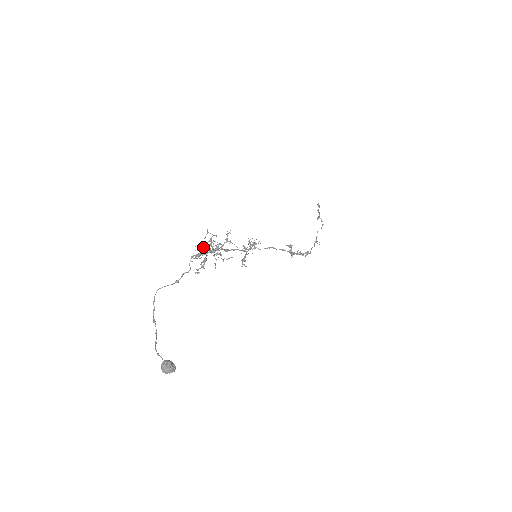
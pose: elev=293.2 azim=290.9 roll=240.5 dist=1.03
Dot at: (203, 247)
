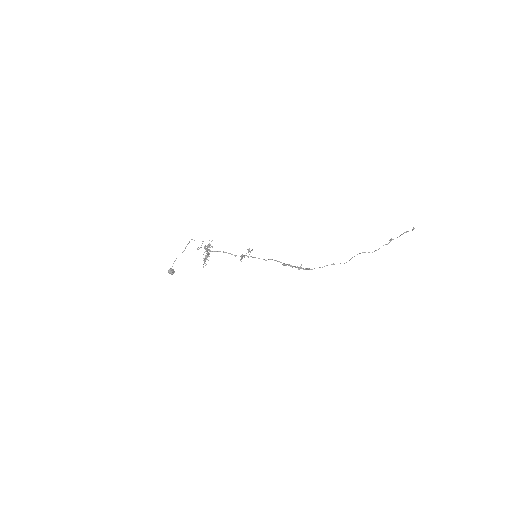
Dot at: occluded
